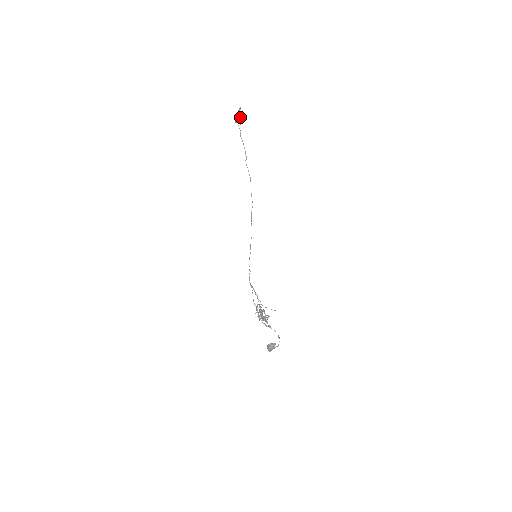
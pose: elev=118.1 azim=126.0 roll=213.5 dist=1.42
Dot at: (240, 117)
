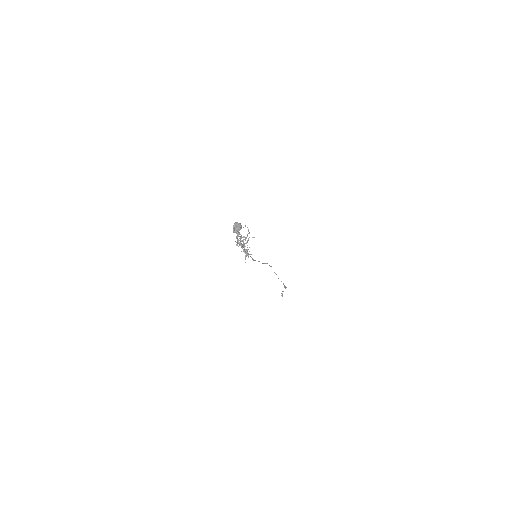
Dot at: occluded
